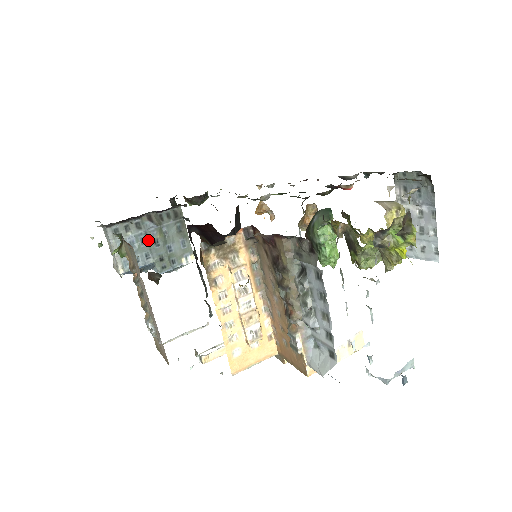
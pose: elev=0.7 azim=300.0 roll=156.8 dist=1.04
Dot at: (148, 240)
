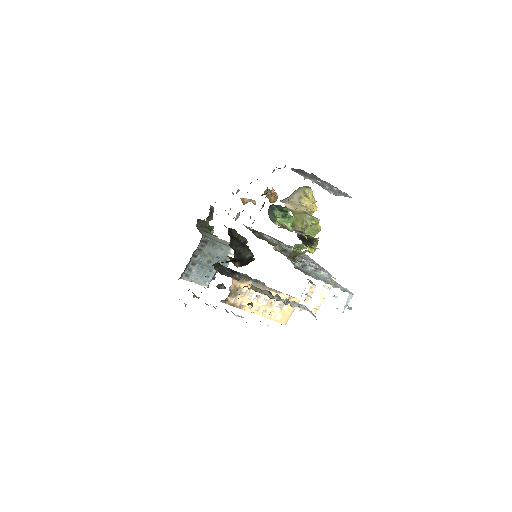
Dot at: (204, 265)
